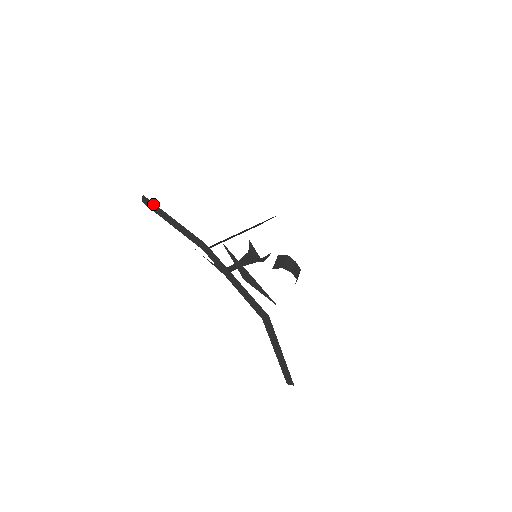
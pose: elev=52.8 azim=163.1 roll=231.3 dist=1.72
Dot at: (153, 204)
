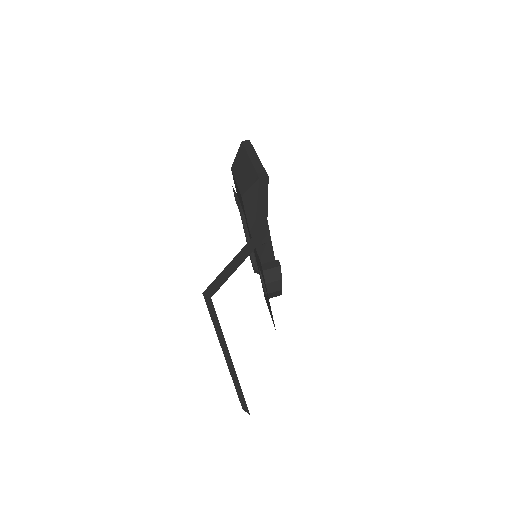
Dot at: (251, 145)
